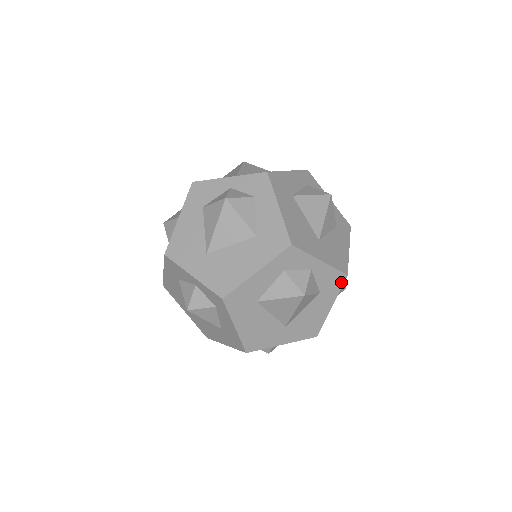
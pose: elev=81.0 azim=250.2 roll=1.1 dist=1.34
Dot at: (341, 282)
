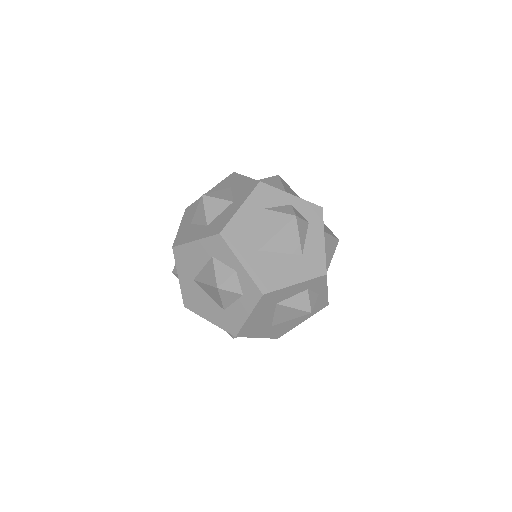
Dot at: (322, 308)
